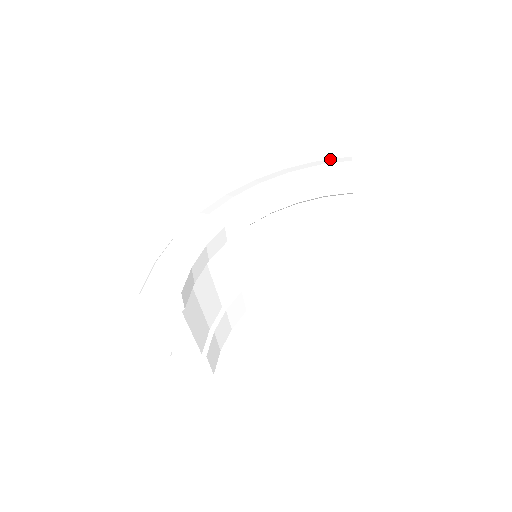
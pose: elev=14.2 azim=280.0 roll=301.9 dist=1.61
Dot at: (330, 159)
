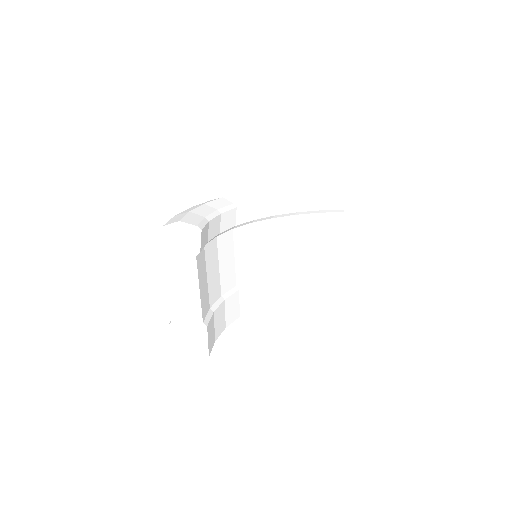
Dot at: occluded
